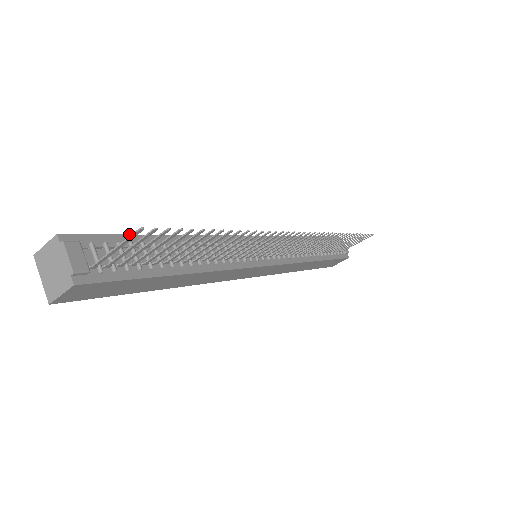
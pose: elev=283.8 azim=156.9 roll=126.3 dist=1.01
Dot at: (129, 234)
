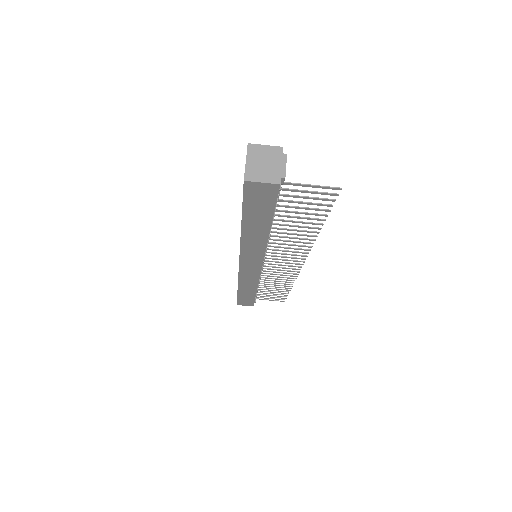
Dot at: occluded
